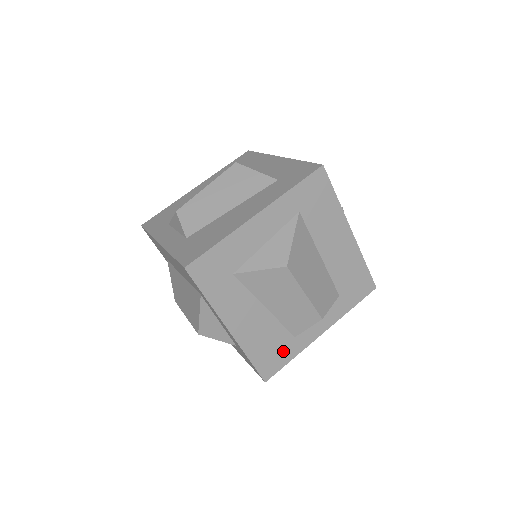
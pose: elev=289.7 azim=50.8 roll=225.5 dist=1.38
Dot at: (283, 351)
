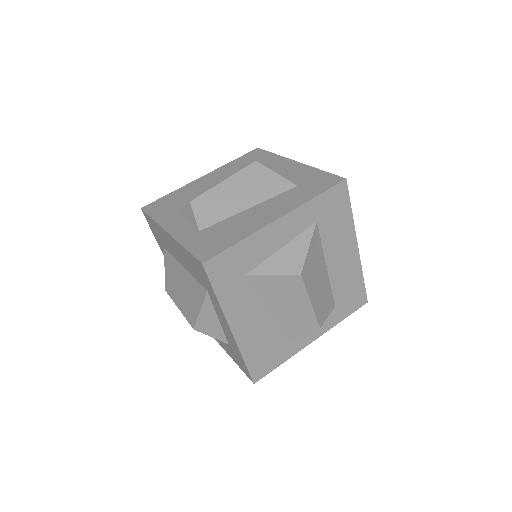
Dot at: (276, 355)
